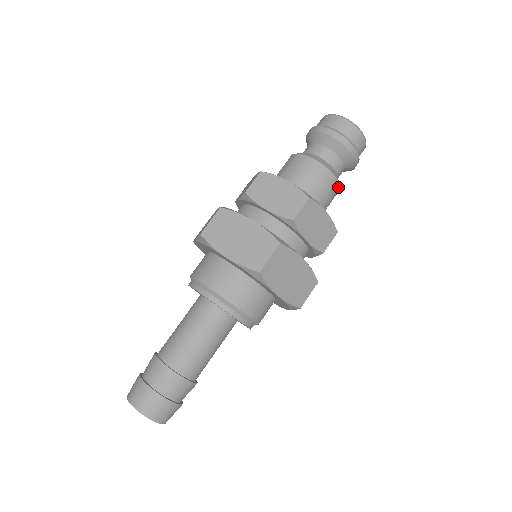
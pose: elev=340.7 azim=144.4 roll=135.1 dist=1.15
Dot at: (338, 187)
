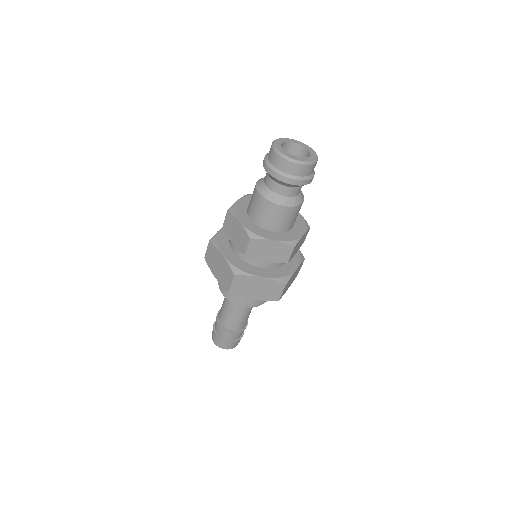
Dot at: (291, 208)
